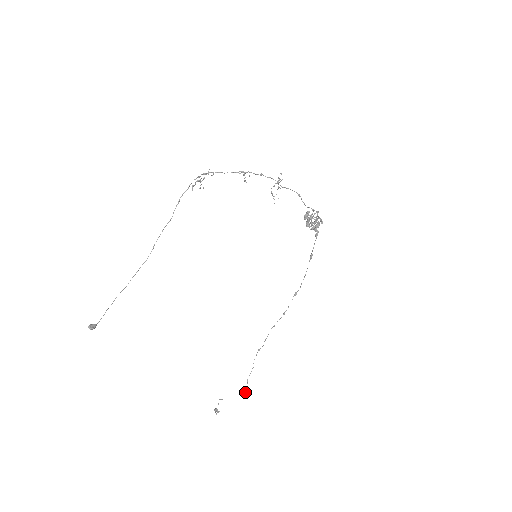
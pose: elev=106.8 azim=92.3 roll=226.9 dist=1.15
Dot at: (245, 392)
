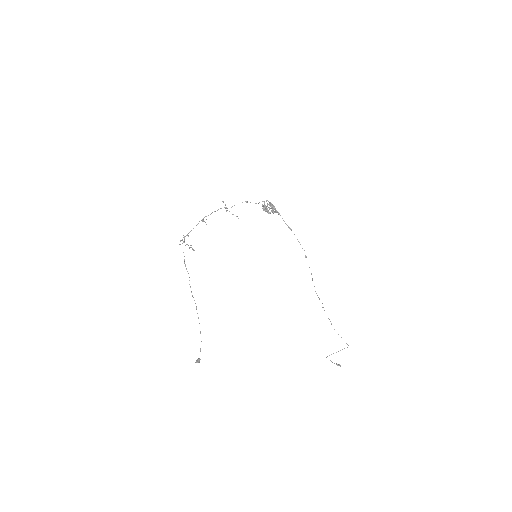
Dot at: occluded
